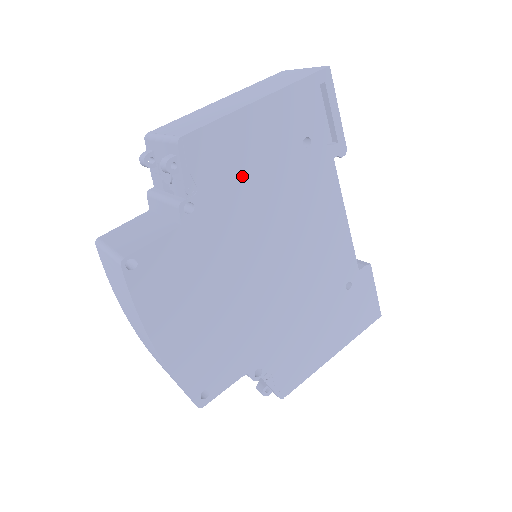
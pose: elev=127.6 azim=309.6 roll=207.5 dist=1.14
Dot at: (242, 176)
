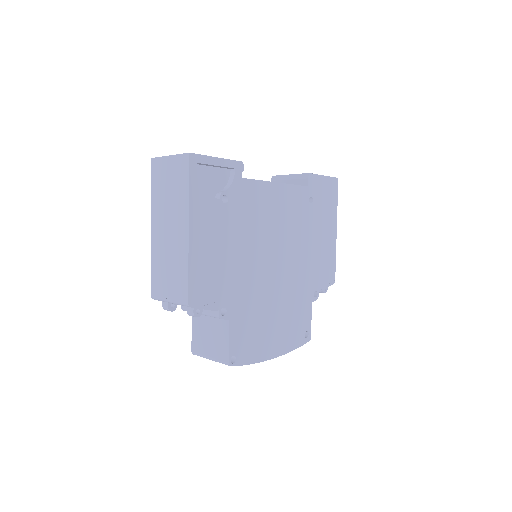
Dot at: (223, 265)
